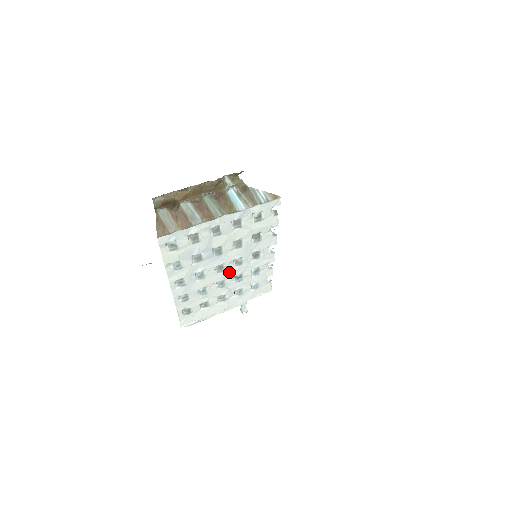
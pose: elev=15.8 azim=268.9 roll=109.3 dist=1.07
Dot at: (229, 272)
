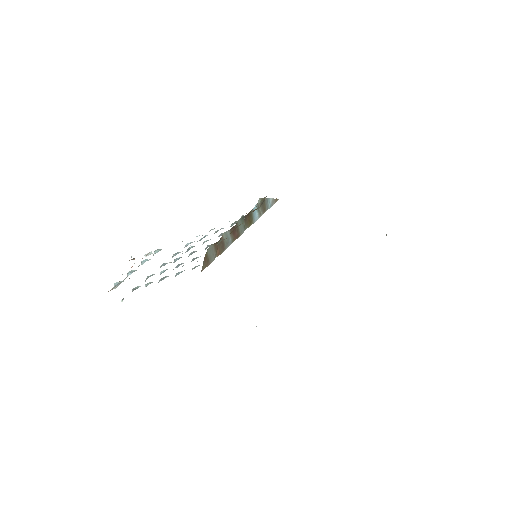
Dot at: occluded
